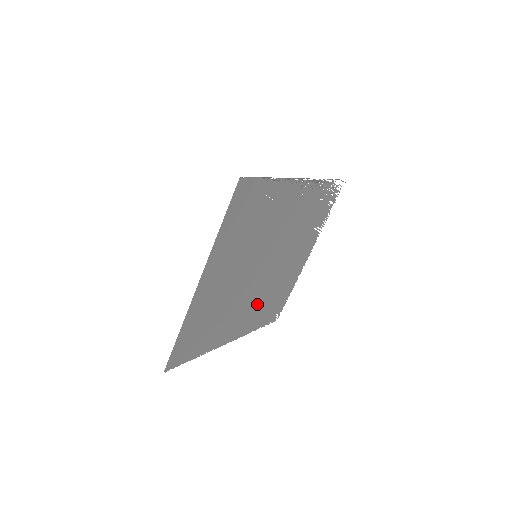
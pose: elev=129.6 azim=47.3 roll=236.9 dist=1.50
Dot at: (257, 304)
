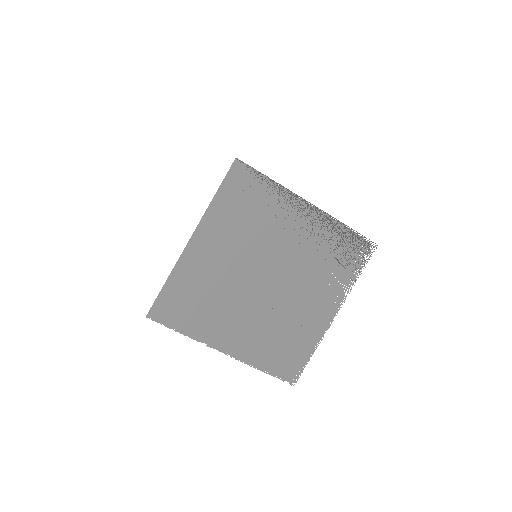
Dot at: (261, 328)
